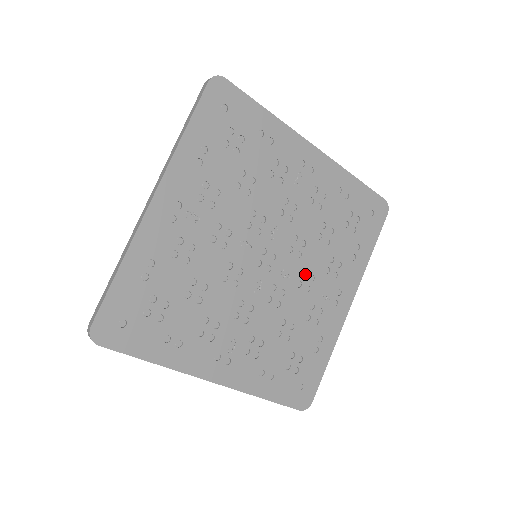
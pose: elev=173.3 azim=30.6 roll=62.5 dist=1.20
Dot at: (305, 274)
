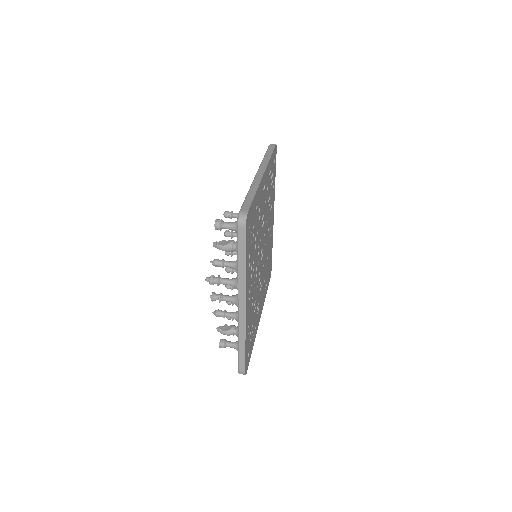
Dot at: (267, 233)
